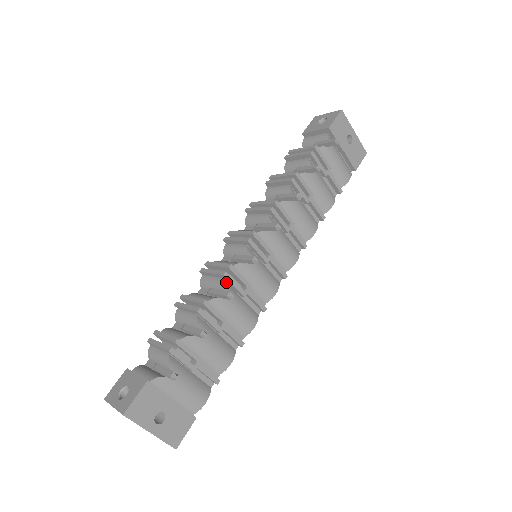
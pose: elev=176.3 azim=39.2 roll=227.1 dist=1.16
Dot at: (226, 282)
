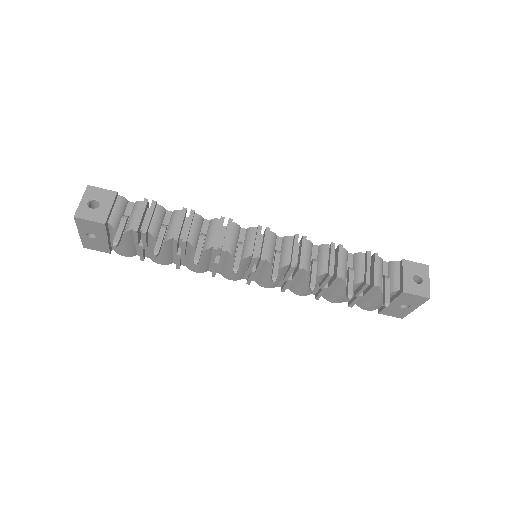
Dot at: occluded
